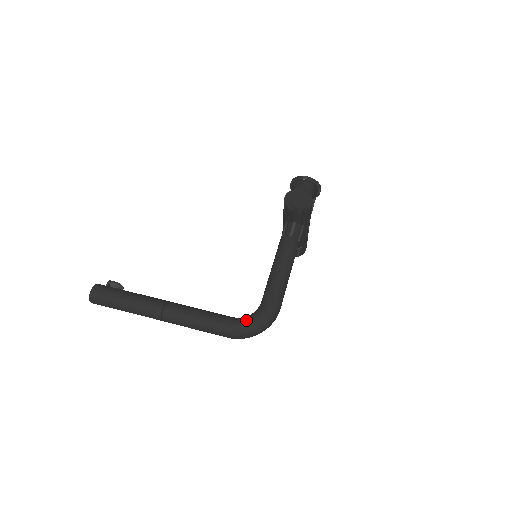
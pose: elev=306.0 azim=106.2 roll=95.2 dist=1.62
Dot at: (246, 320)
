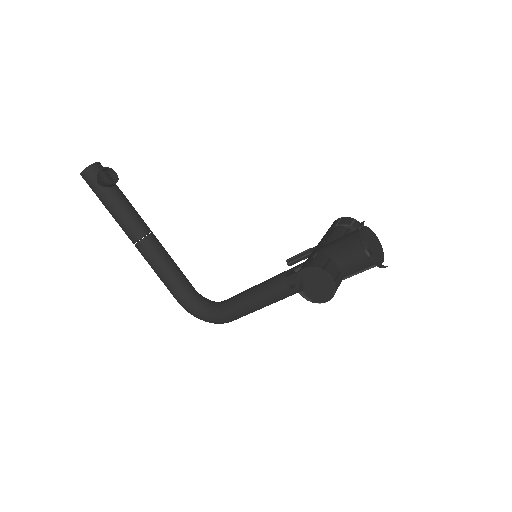
Dot at: (194, 310)
